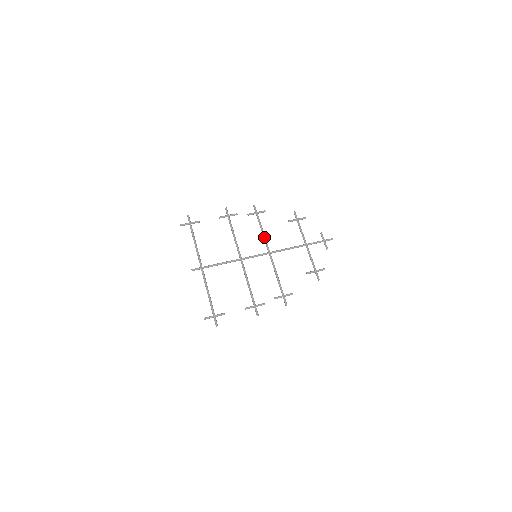
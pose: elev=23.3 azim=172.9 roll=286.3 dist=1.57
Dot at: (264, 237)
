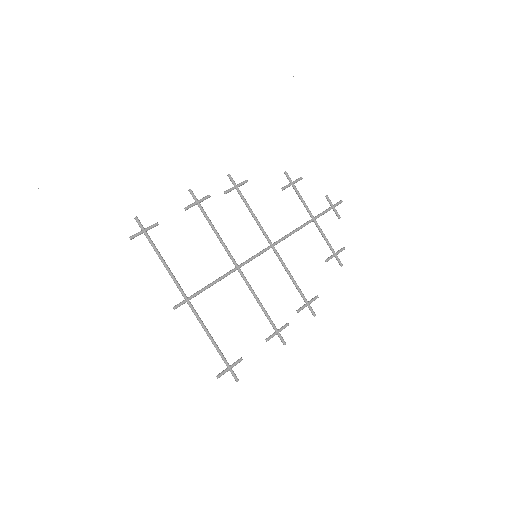
Dot at: (258, 223)
